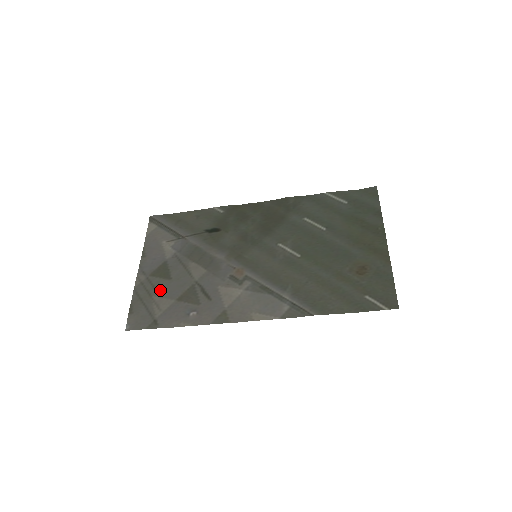
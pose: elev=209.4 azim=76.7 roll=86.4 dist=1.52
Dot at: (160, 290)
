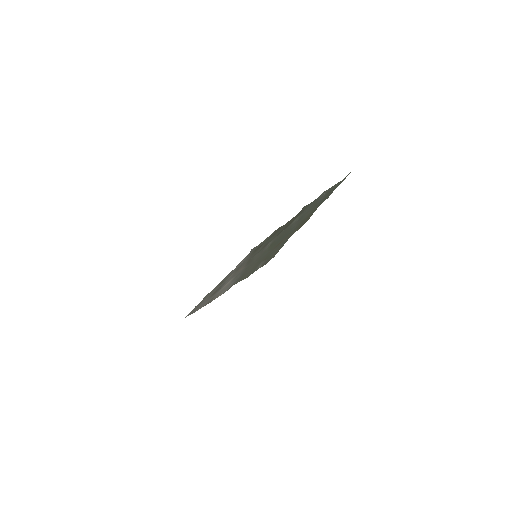
Dot at: (212, 292)
